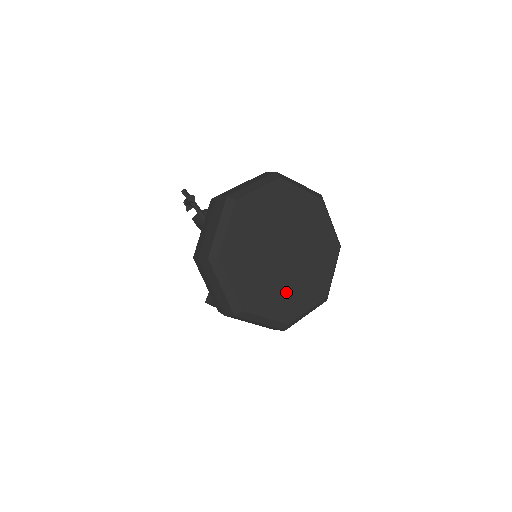
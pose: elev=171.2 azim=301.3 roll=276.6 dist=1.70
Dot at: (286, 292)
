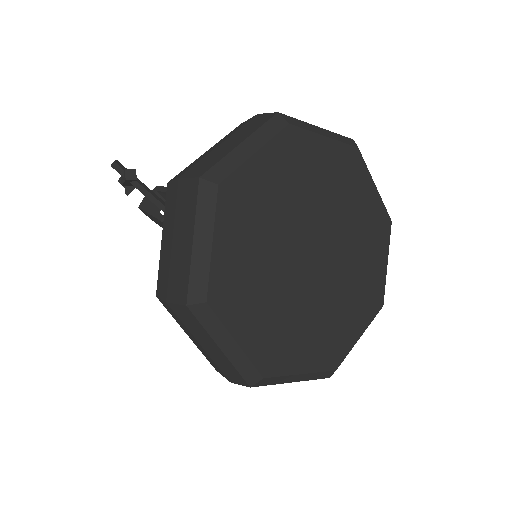
Dot at: (325, 320)
